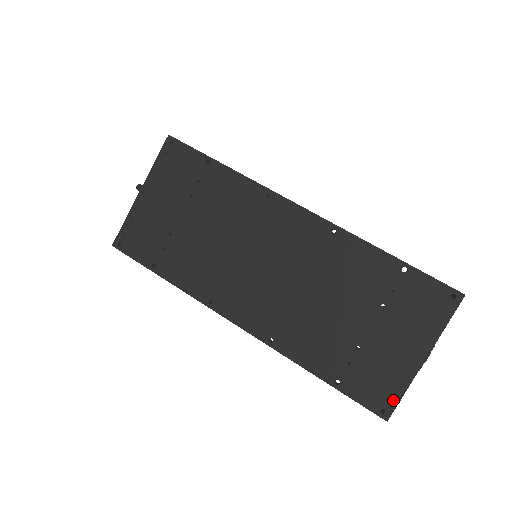
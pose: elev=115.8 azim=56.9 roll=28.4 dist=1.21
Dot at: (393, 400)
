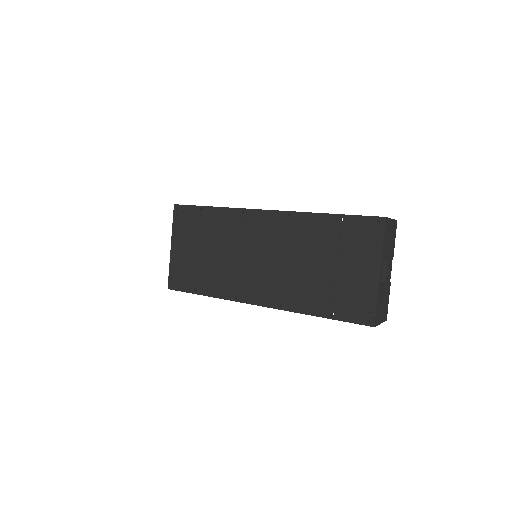
Dot at: (372, 310)
